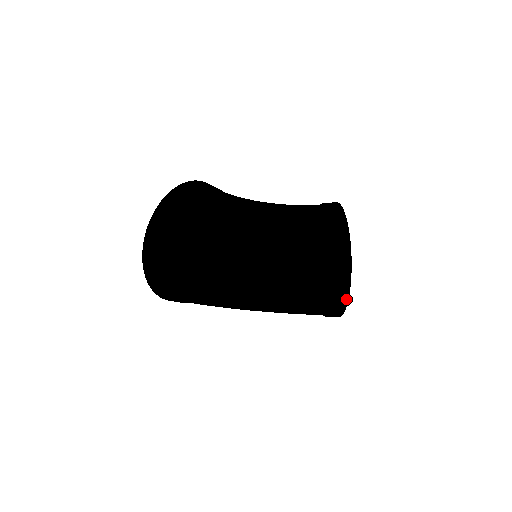
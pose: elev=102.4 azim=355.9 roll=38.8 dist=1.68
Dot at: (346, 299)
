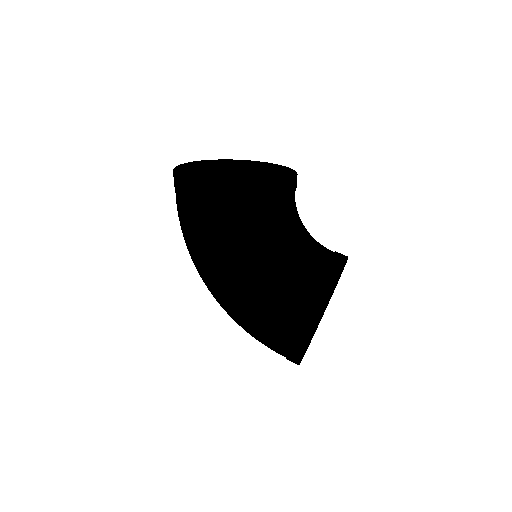
Dot at: occluded
